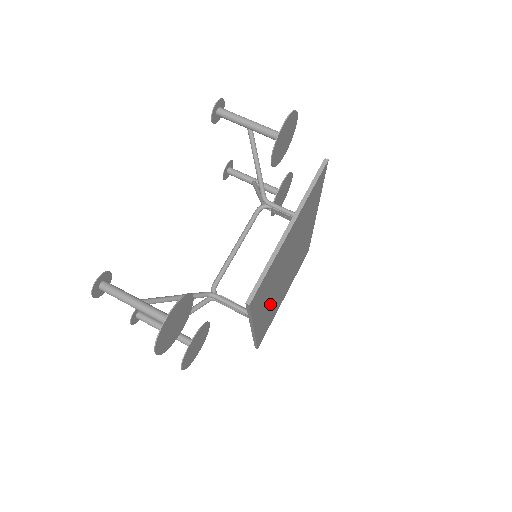
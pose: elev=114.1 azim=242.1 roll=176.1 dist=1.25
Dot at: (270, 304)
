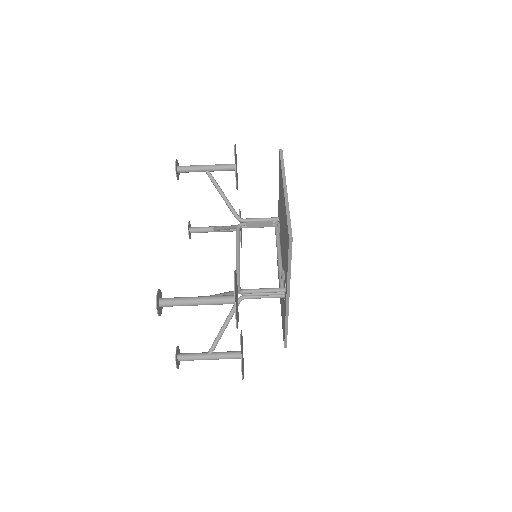
Dot at: occluded
